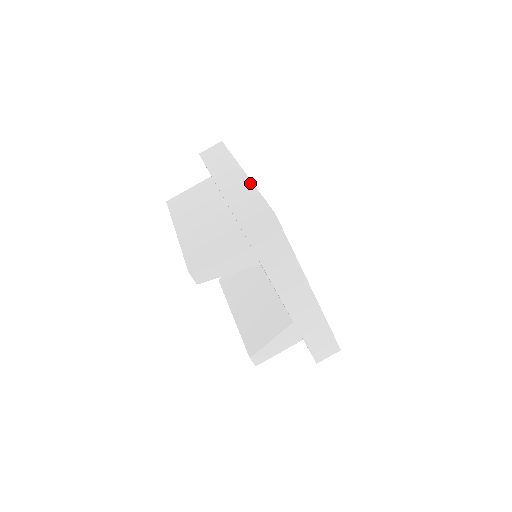
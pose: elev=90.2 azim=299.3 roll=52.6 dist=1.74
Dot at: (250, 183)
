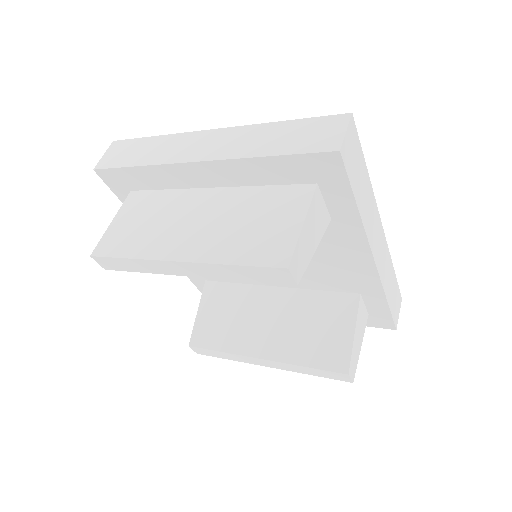
Dot at: (250, 126)
